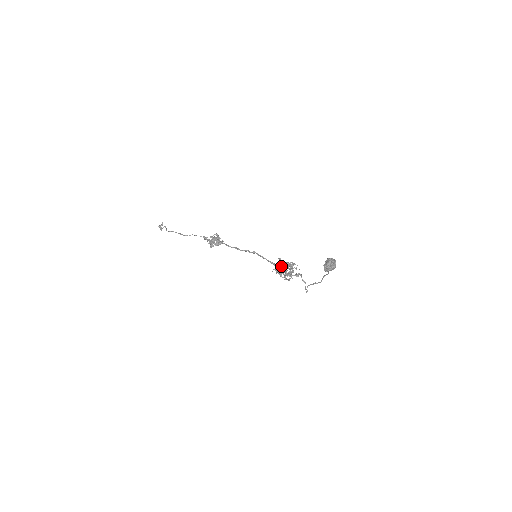
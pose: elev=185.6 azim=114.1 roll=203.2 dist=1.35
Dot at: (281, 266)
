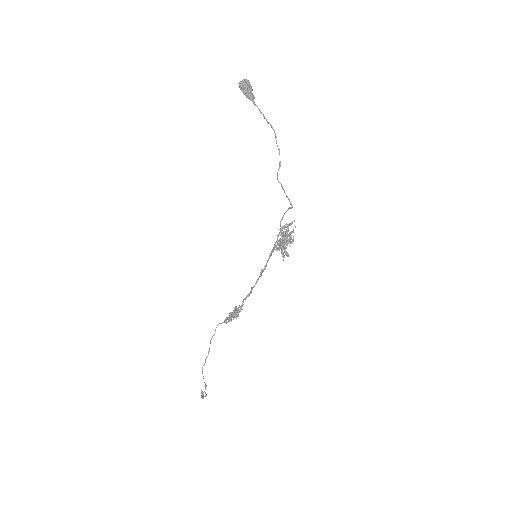
Dot at: occluded
